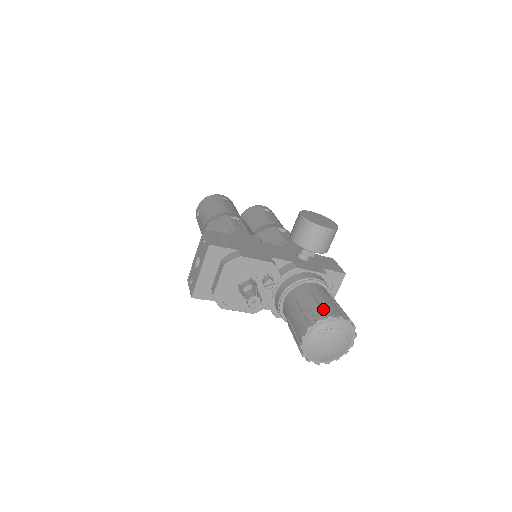
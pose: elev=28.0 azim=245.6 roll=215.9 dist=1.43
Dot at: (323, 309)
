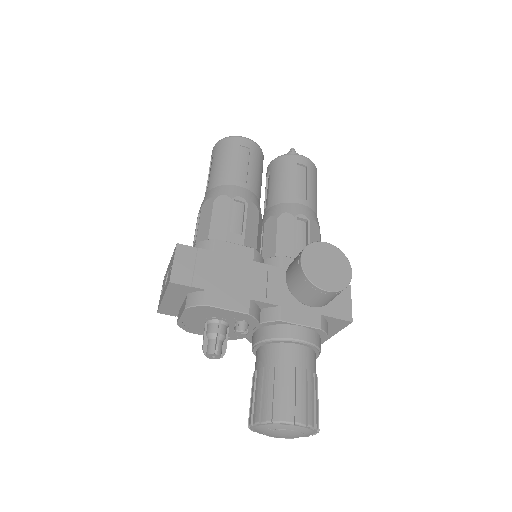
Dot at: (282, 404)
